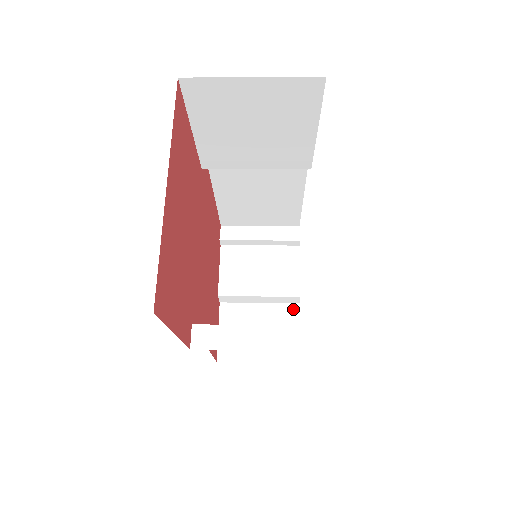
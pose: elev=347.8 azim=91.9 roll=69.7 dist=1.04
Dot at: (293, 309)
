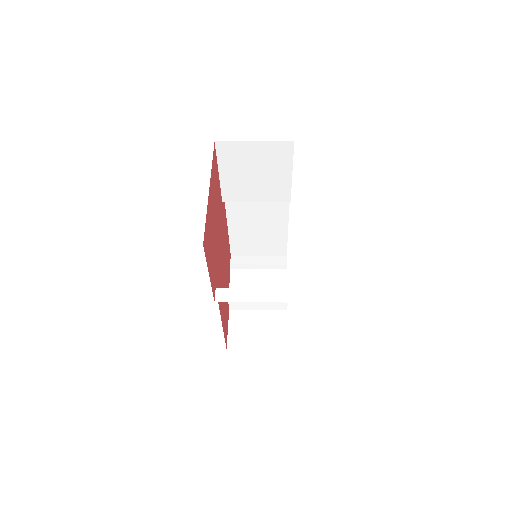
Dot at: (283, 314)
